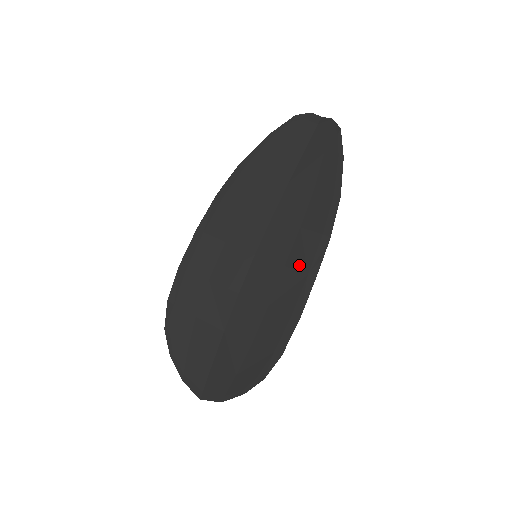
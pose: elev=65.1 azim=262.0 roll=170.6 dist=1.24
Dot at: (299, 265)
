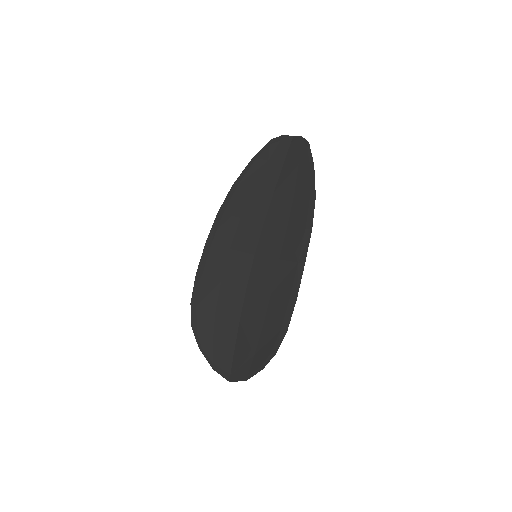
Dot at: (290, 256)
